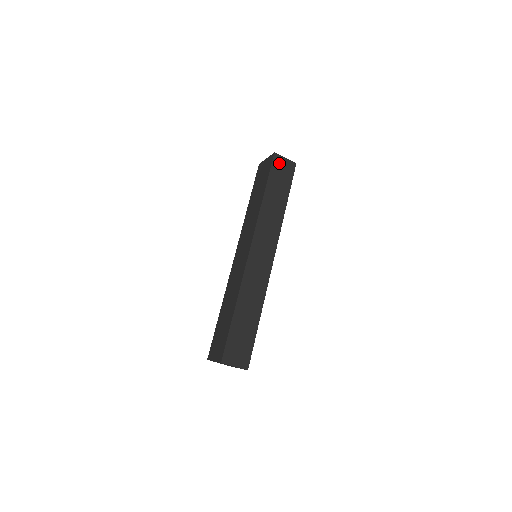
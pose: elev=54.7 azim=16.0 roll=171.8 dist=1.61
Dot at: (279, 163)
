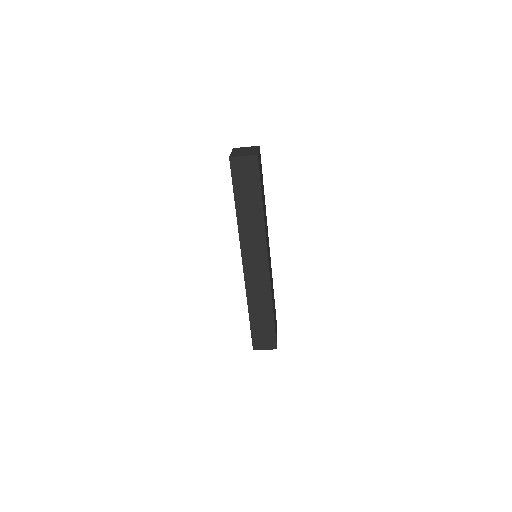
Dot at: (238, 166)
